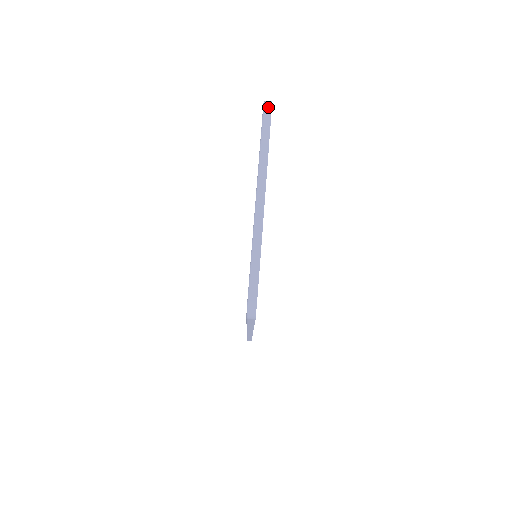
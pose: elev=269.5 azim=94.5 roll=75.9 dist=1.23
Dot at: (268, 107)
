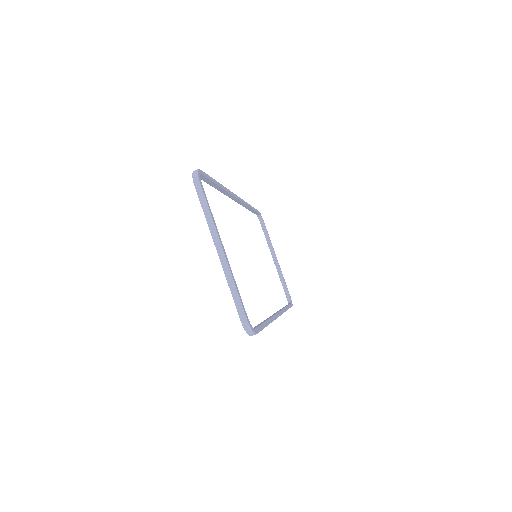
Dot at: (196, 179)
